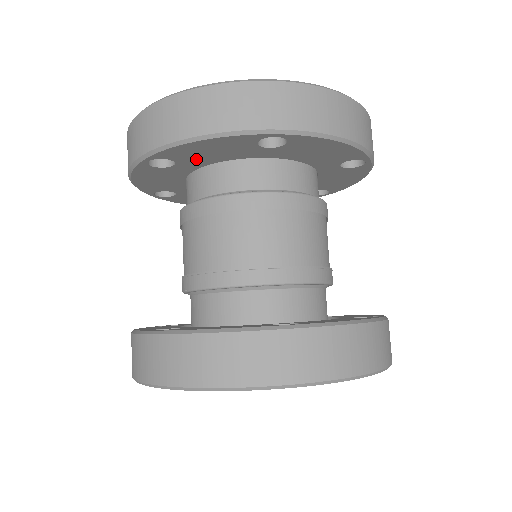
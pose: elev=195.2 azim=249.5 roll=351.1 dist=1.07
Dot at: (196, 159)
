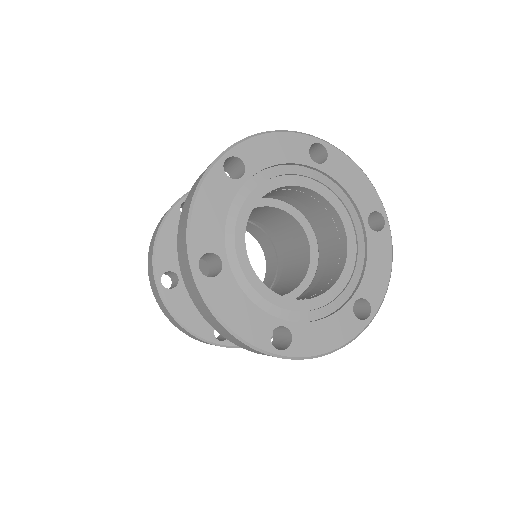
Dot at: occluded
